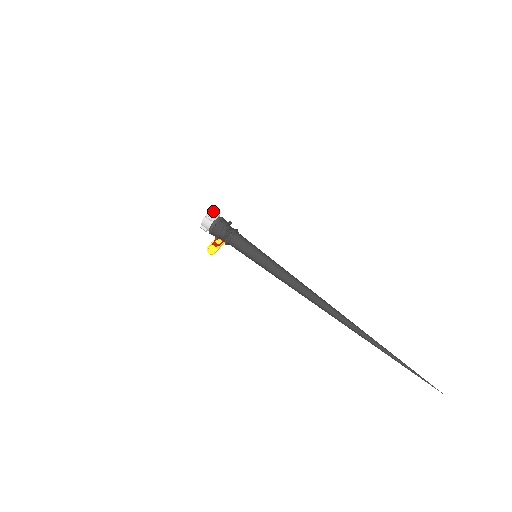
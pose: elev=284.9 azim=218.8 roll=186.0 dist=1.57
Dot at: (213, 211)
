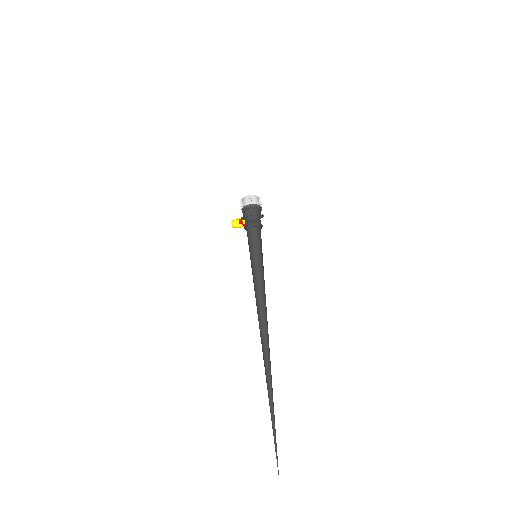
Dot at: (260, 197)
